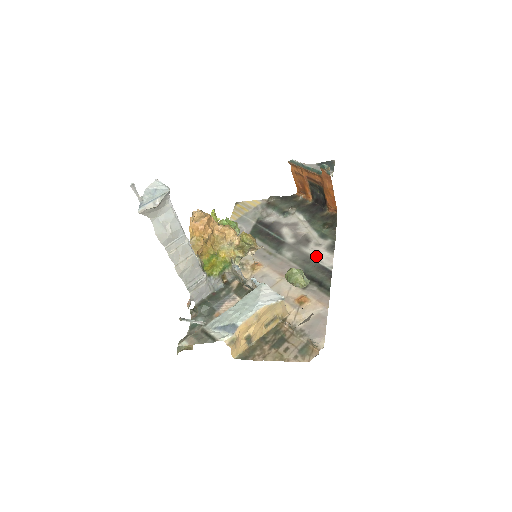
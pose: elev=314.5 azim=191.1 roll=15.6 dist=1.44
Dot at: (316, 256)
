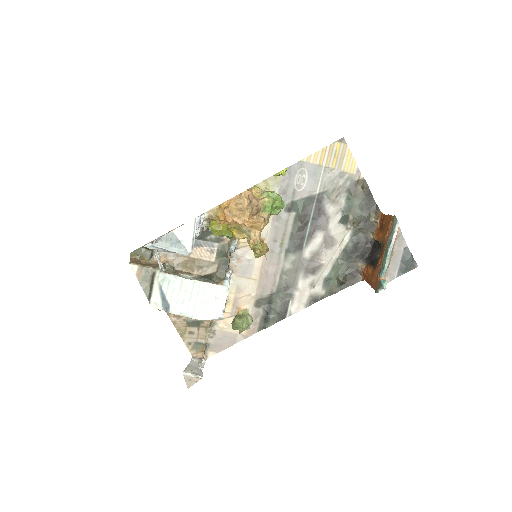
Dot at: (296, 294)
